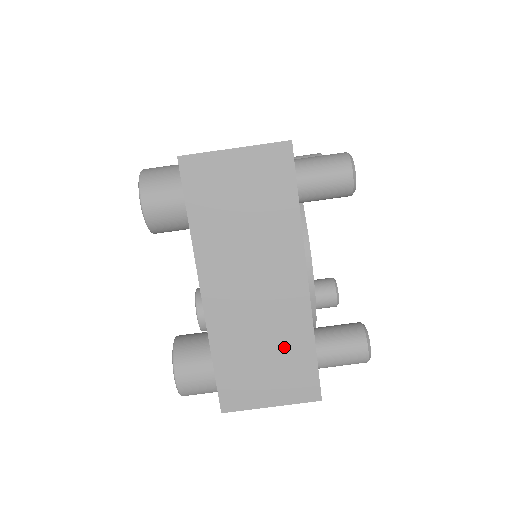
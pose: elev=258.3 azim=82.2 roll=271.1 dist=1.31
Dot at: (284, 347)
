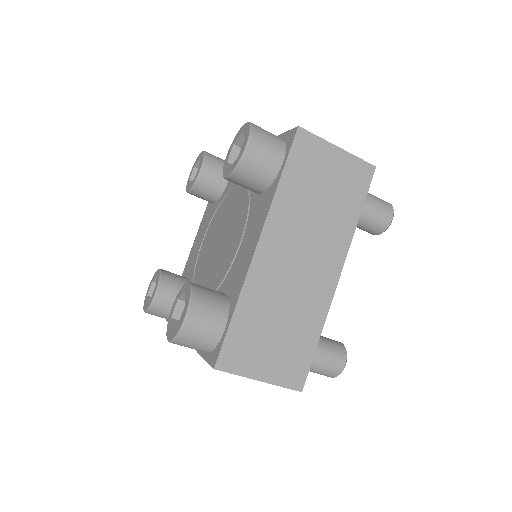
Dot at: (297, 327)
